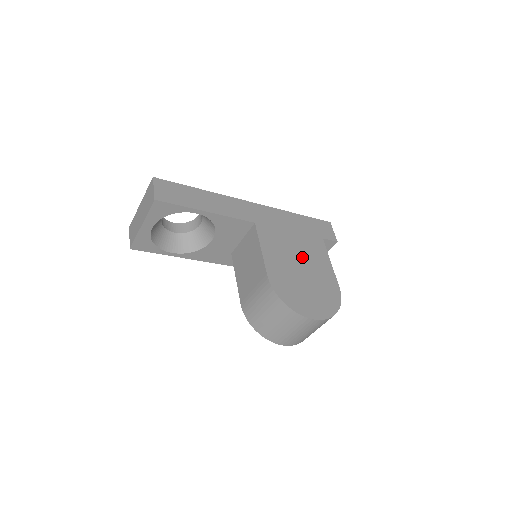
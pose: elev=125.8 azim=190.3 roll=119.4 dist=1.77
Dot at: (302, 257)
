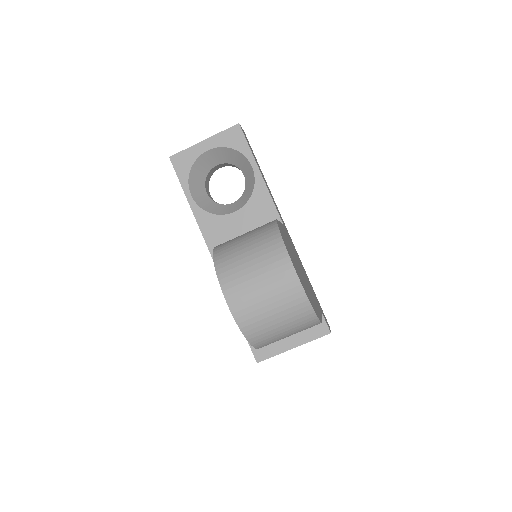
Dot at: occluded
